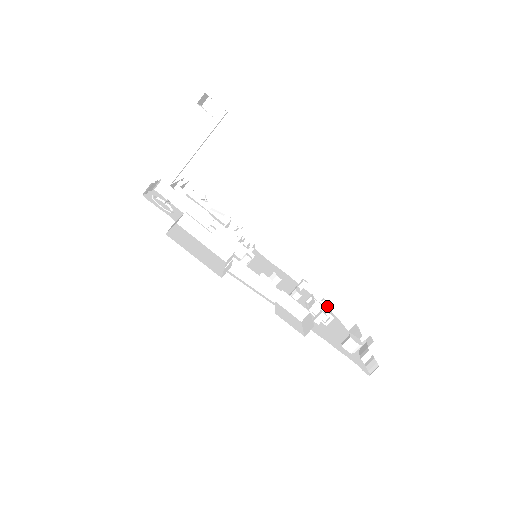
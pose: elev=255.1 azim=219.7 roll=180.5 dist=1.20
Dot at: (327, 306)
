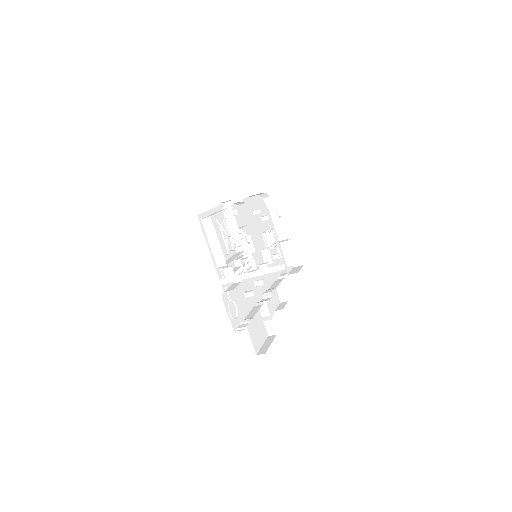
Dot at: occluded
